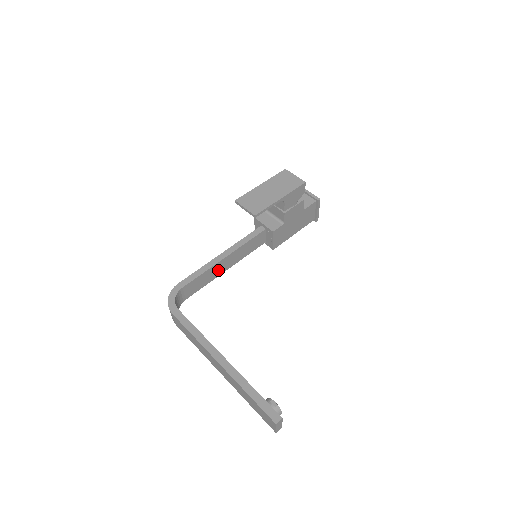
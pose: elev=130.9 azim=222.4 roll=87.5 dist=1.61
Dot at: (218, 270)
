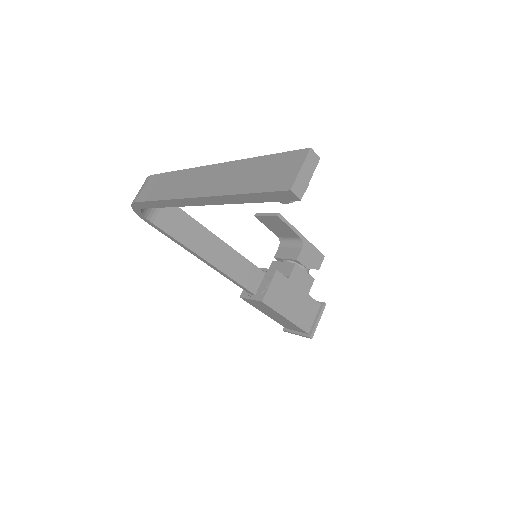
Dot at: (203, 244)
